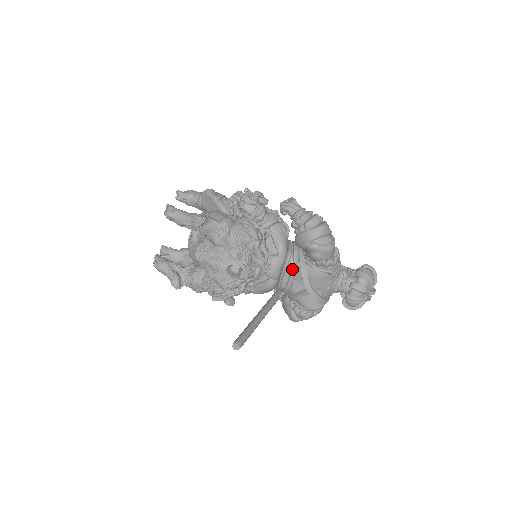
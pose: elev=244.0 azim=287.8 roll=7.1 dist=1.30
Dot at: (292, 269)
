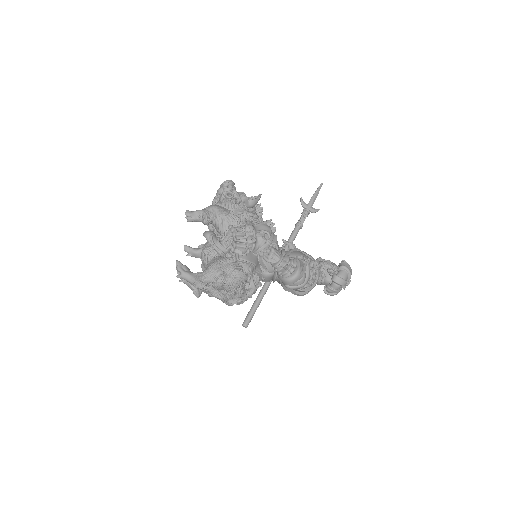
Dot at: (280, 281)
